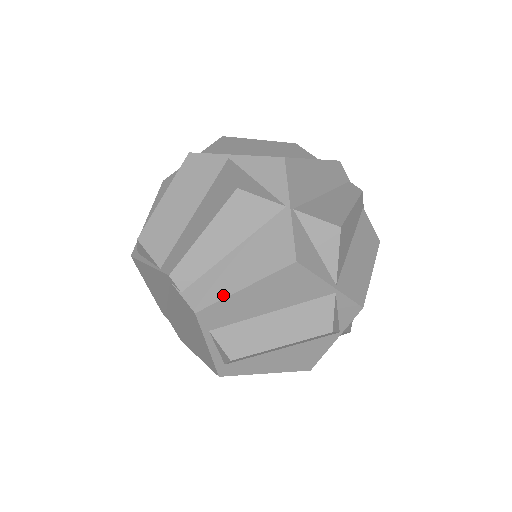
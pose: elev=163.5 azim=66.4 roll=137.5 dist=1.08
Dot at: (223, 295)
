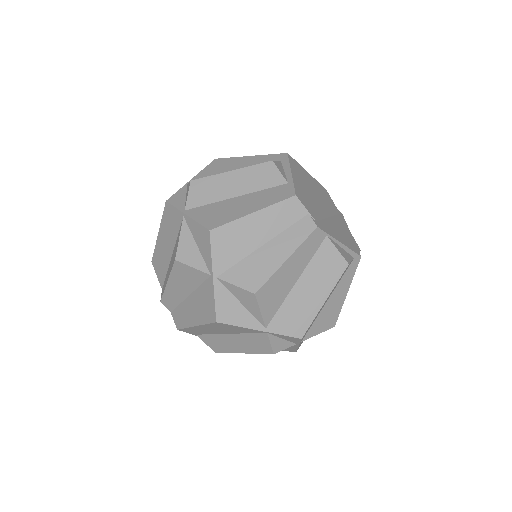
Dot at: (187, 325)
